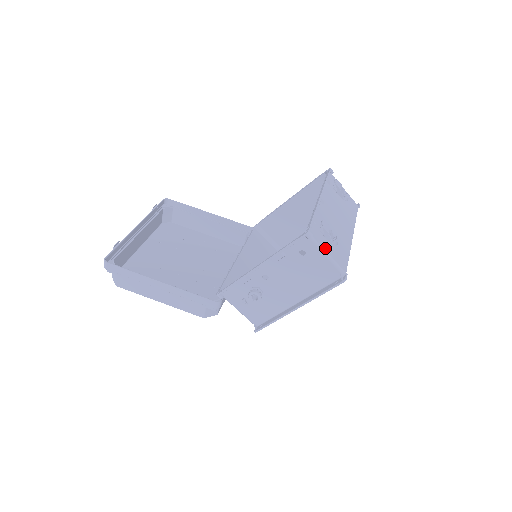
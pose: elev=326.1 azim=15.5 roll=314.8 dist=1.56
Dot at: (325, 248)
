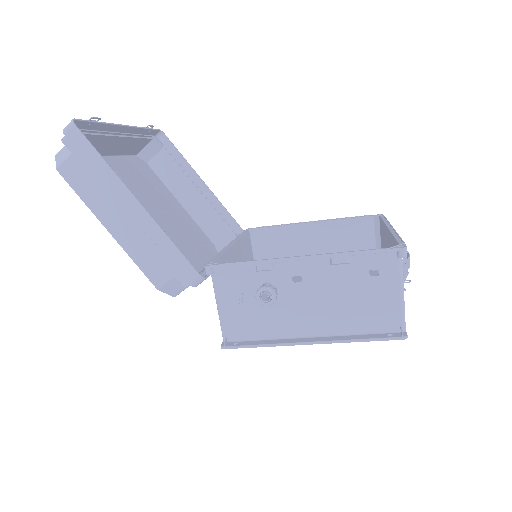
Dot at: (403, 283)
